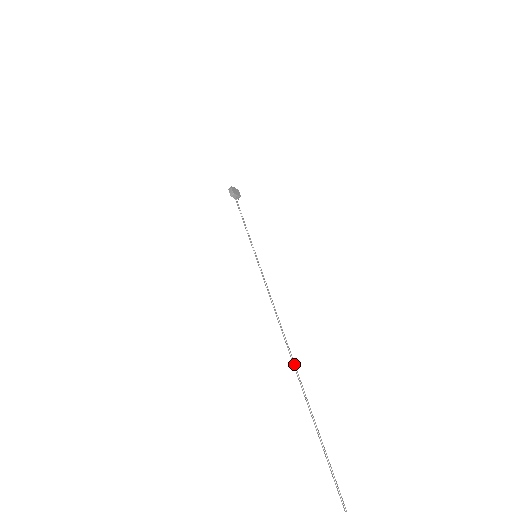
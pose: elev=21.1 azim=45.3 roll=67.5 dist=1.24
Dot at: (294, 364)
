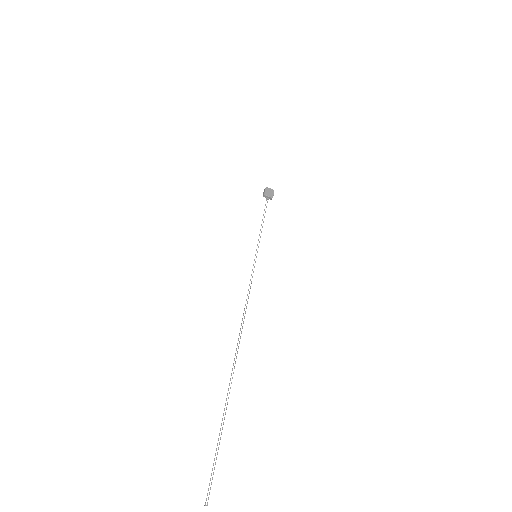
Dot at: occluded
